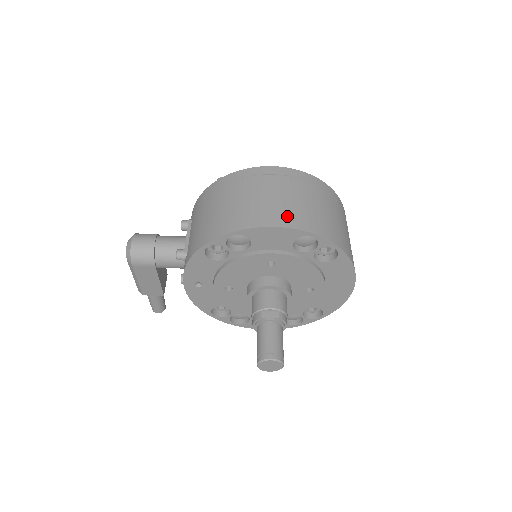
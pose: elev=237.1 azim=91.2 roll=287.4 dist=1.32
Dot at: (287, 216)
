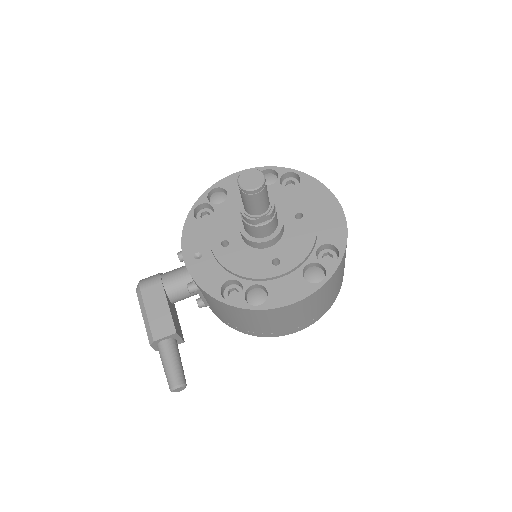
Dot at: occluded
